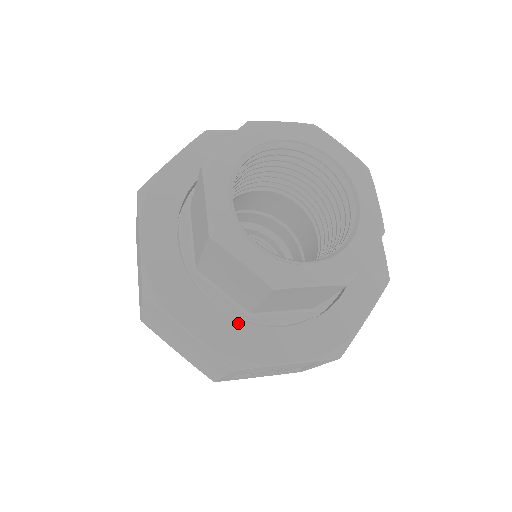
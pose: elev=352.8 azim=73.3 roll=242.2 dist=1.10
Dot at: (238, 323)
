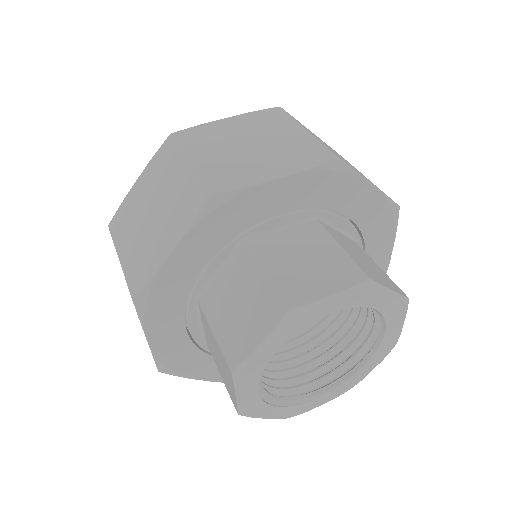
Dot at: occluded
